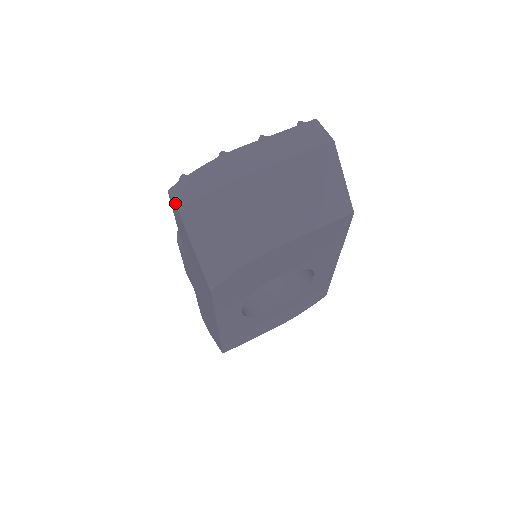
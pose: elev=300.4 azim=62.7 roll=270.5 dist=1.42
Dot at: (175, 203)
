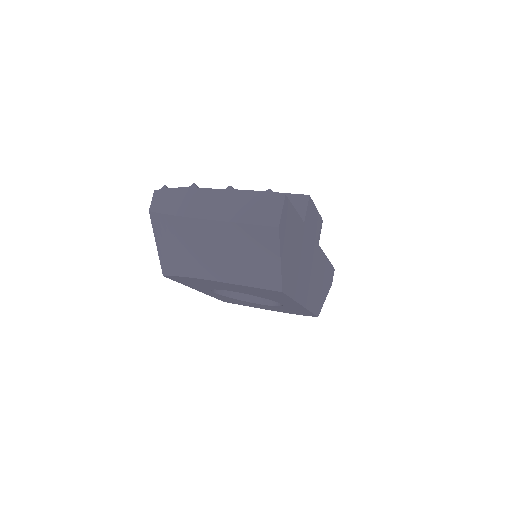
Dot at: (151, 205)
